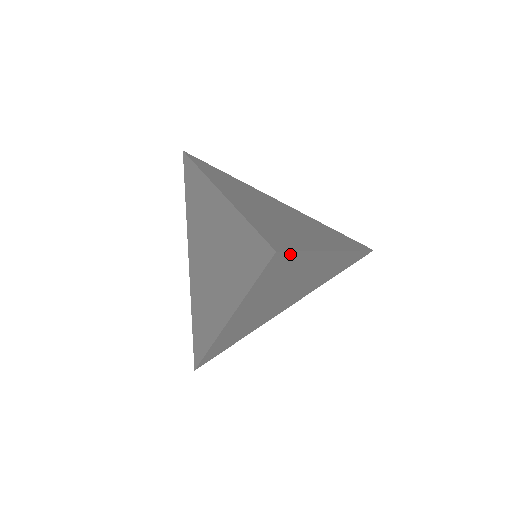
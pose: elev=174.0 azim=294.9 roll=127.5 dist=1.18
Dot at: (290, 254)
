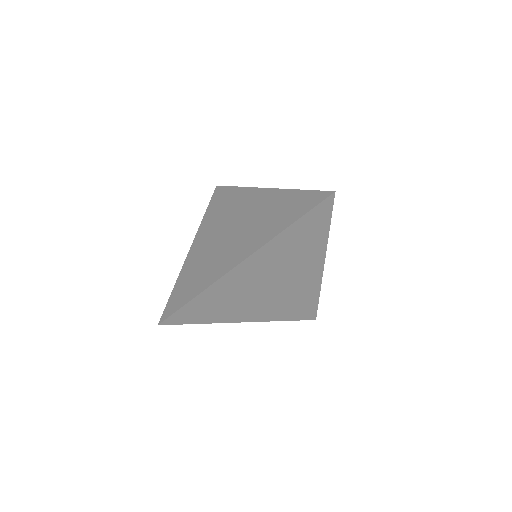
Dot at: (329, 212)
